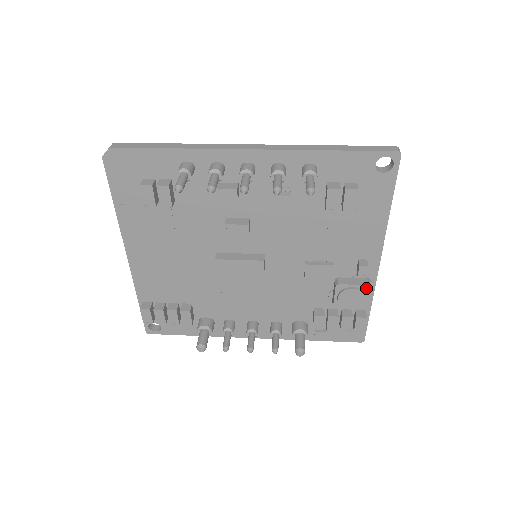
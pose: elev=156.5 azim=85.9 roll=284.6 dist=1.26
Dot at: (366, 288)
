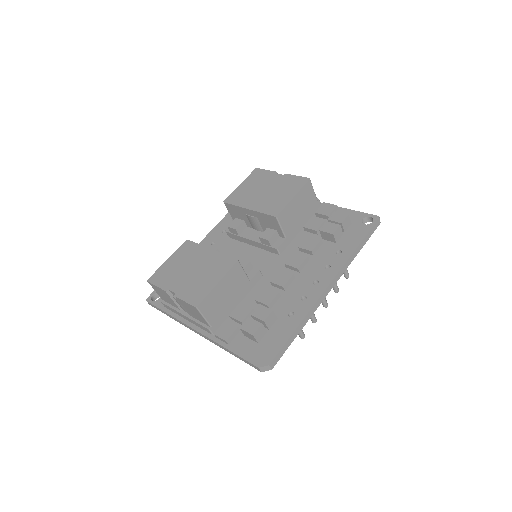
Dot at: occluded
